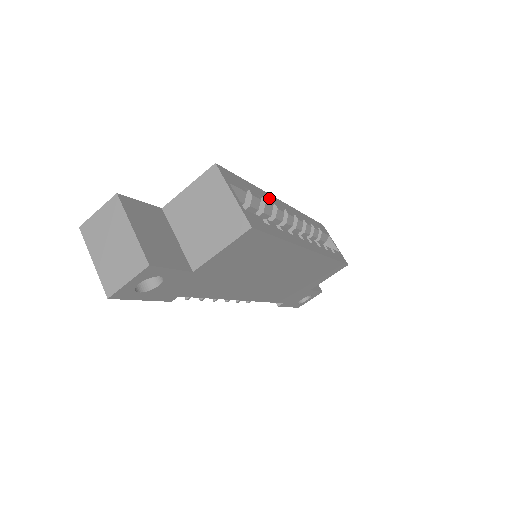
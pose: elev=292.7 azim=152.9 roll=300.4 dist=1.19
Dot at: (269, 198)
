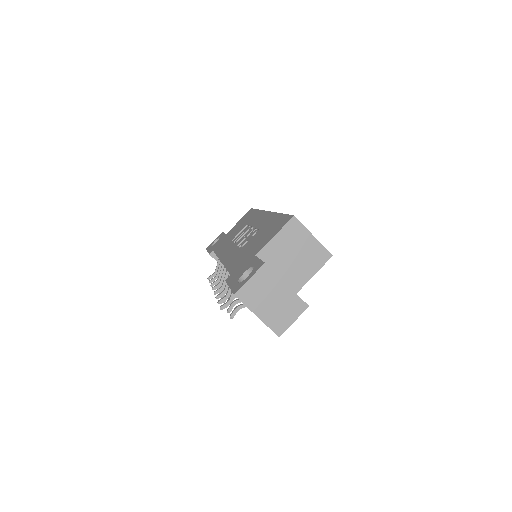
Dot at: occluded
